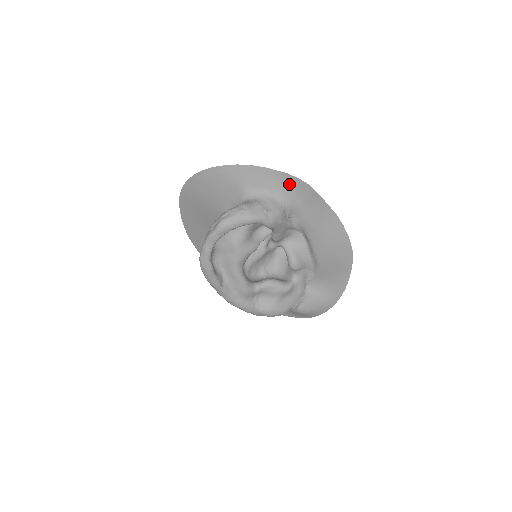
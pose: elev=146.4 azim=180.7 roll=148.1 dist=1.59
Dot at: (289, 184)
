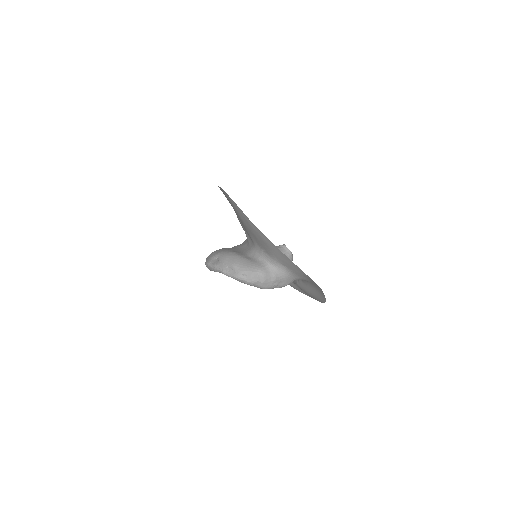
Dot at: (309, 279)
